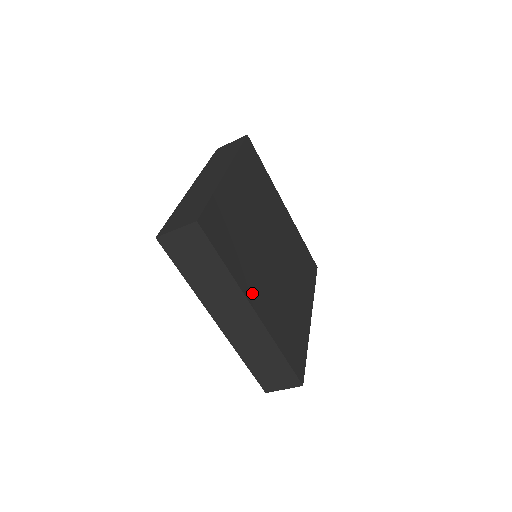
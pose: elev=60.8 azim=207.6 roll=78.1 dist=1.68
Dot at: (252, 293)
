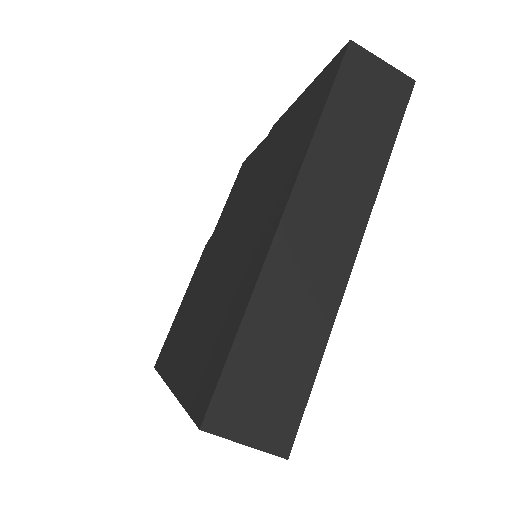
Dot at: occluded
